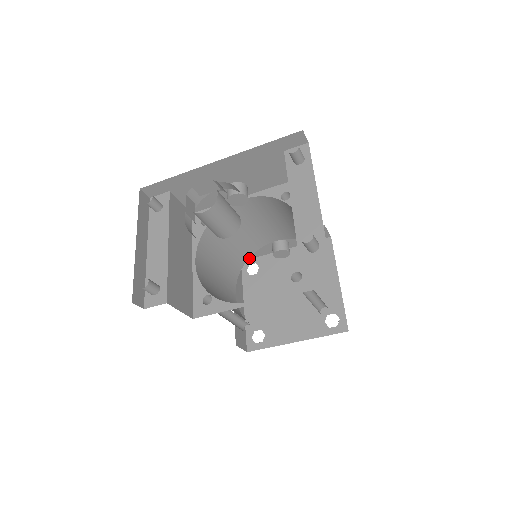
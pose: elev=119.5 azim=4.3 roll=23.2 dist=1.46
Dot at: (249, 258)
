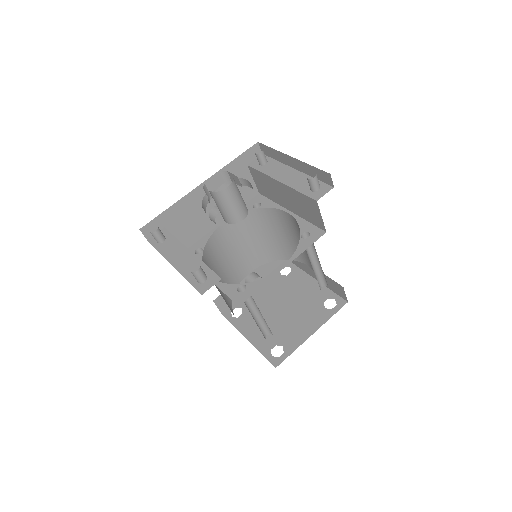
Dot at: (228, 307)
